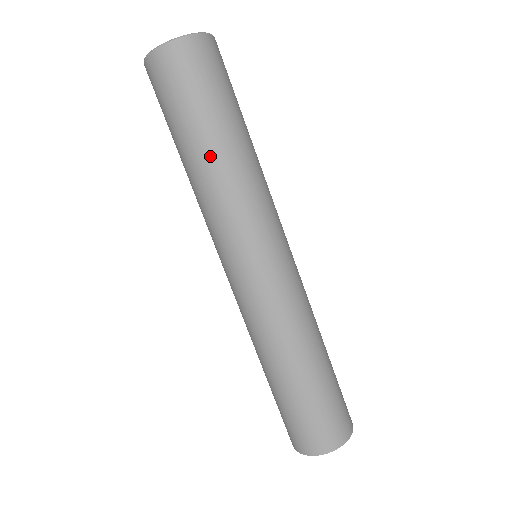
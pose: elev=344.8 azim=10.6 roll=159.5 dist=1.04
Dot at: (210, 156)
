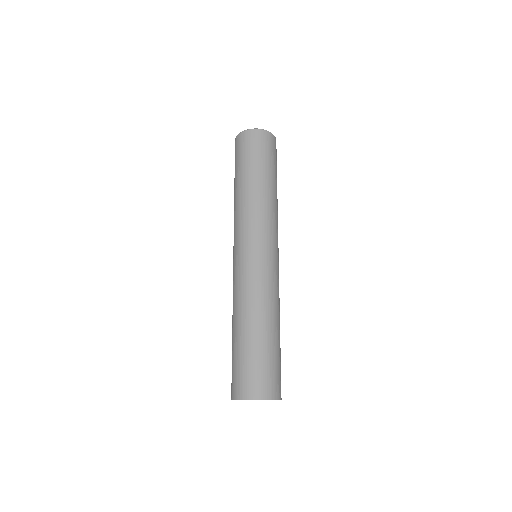
Dot at: (272, 187)
